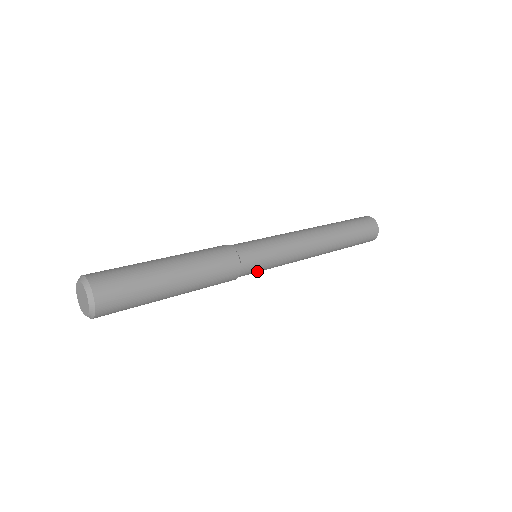
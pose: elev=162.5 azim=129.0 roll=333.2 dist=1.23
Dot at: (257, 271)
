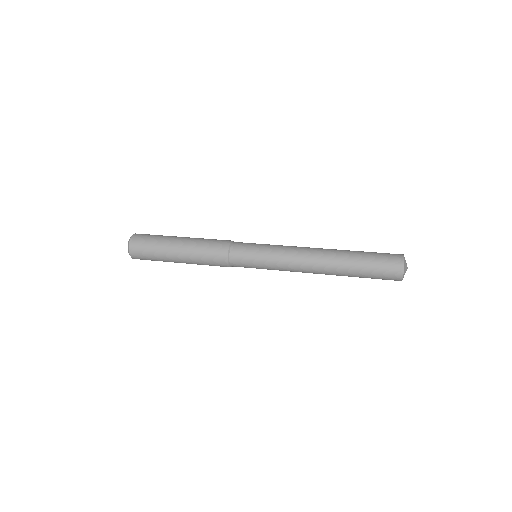
Dot at: (250, 267)
